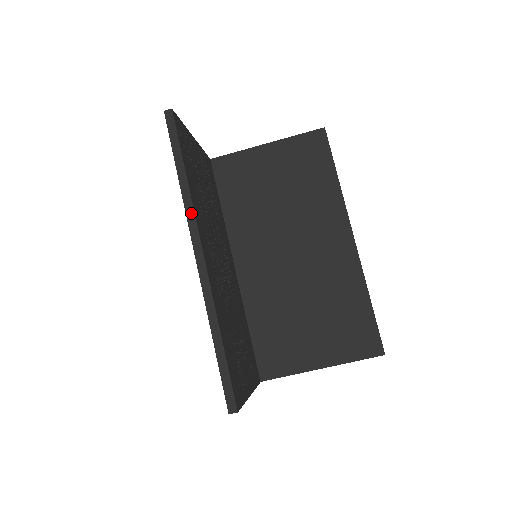
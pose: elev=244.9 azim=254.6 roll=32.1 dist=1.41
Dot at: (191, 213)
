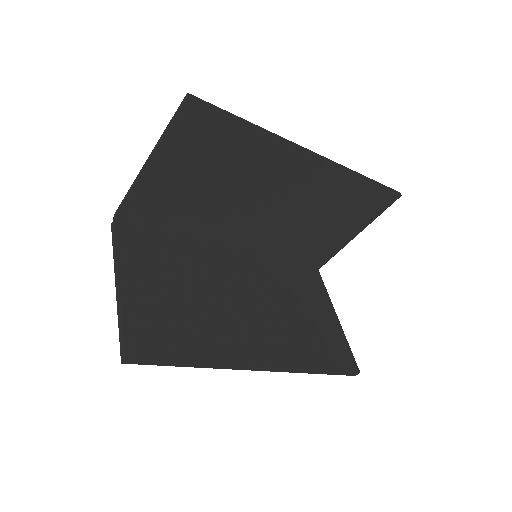
Dot at: (231, 367)
